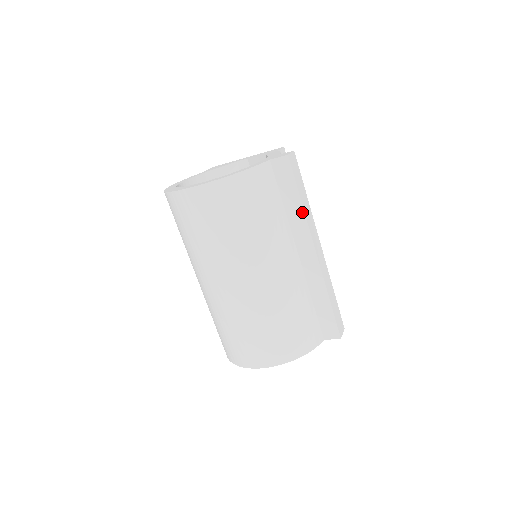
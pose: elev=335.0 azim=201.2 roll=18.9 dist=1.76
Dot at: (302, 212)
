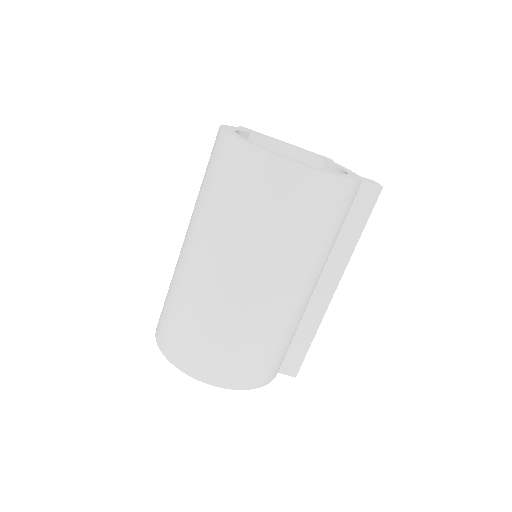
Dot at: (353, 246)
